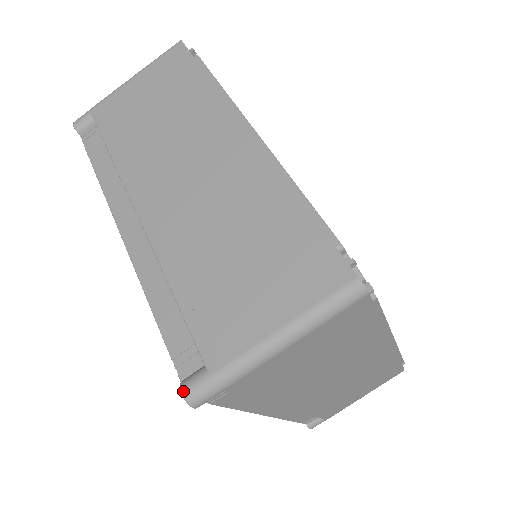
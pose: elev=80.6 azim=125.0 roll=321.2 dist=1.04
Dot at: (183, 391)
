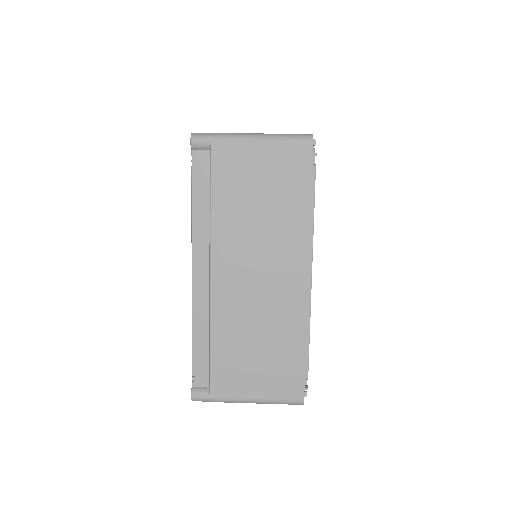
Dot at: (194, 133)
